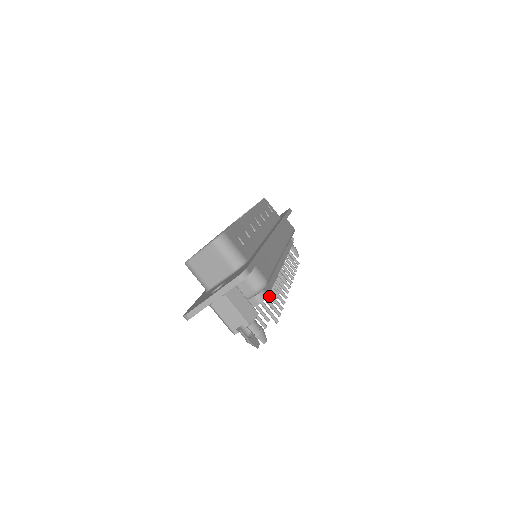
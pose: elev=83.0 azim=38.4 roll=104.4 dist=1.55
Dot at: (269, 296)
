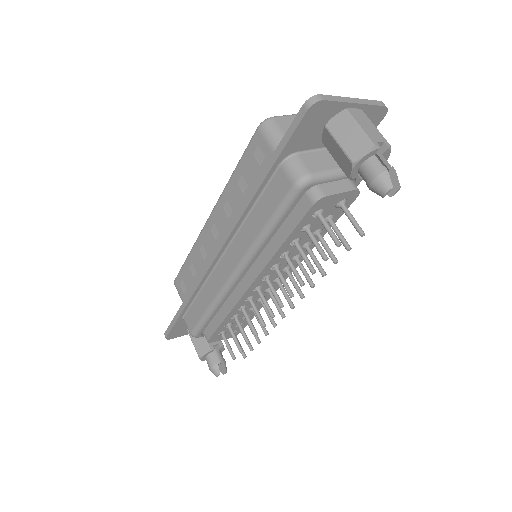
Dot at: (286, 282)
